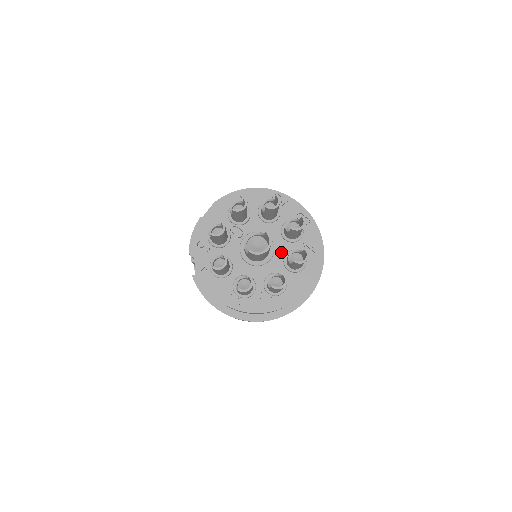
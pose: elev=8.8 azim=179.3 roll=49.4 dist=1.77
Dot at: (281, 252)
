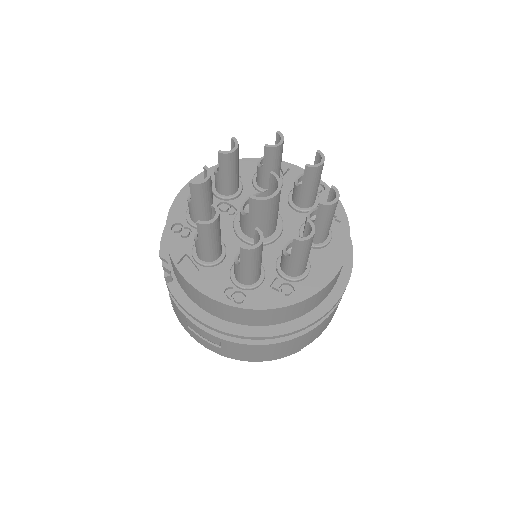
Dot at: (293, 226)
